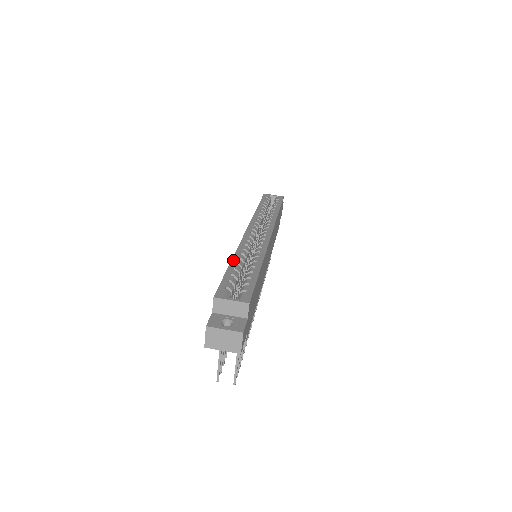
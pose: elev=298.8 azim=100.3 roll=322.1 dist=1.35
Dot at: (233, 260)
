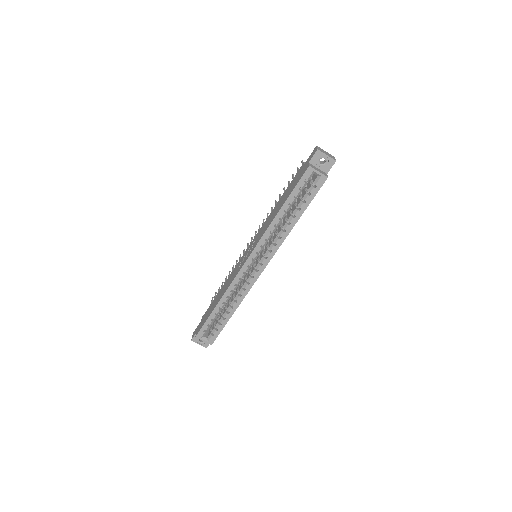
Dot at: (218, 304)
